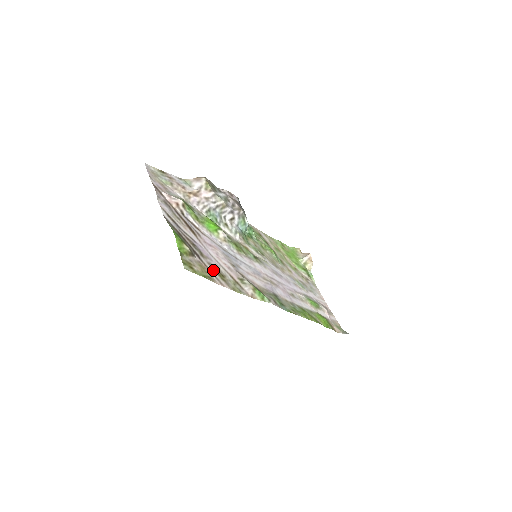
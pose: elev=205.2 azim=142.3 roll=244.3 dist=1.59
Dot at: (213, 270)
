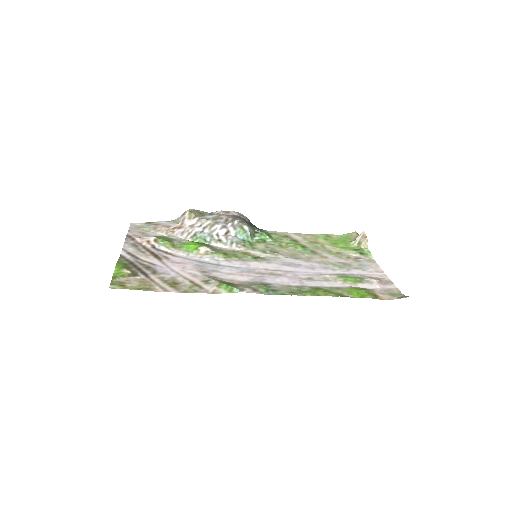
Dot at: (162, 282)
